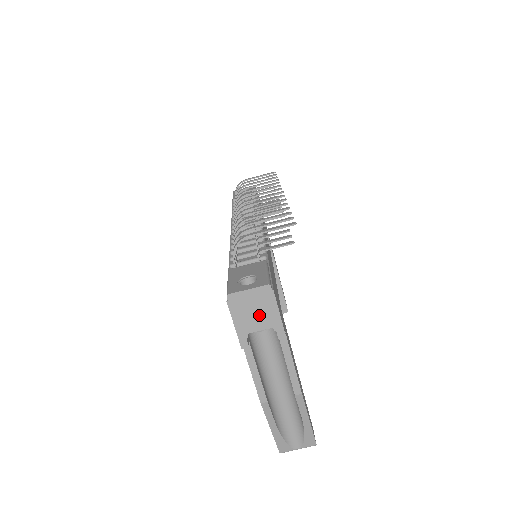
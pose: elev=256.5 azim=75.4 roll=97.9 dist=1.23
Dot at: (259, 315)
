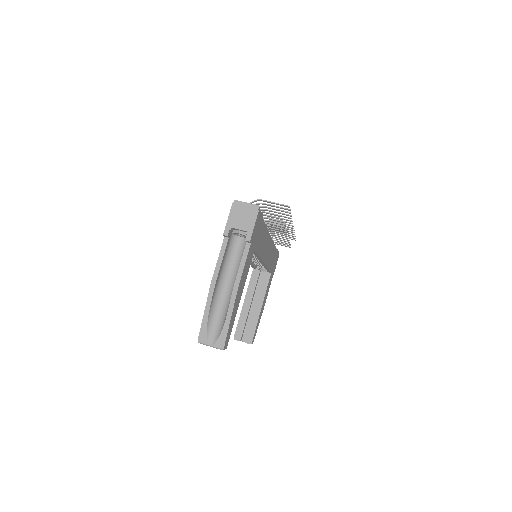
Dot at: (244, 220)
